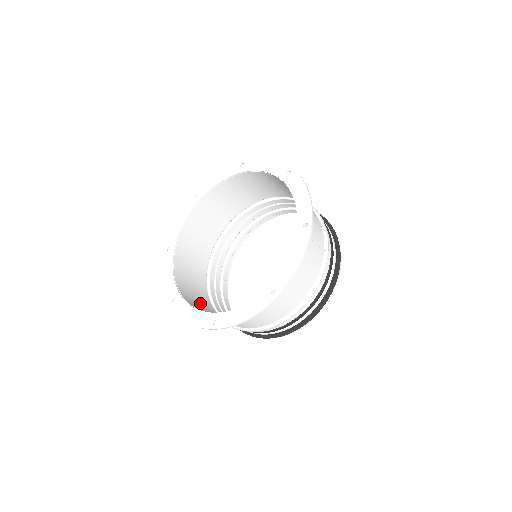
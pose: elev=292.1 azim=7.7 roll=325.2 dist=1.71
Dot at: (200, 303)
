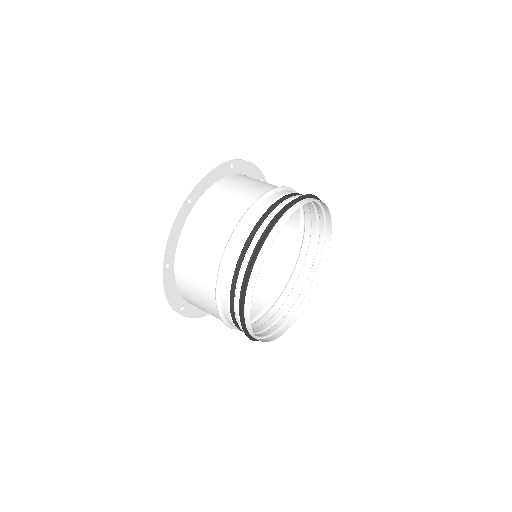
Dot at: (206, 311)
